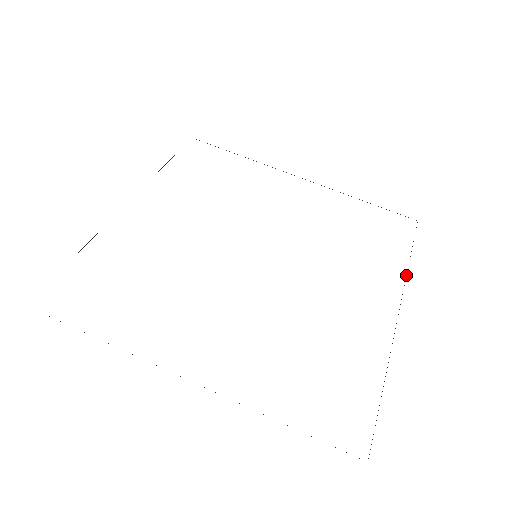
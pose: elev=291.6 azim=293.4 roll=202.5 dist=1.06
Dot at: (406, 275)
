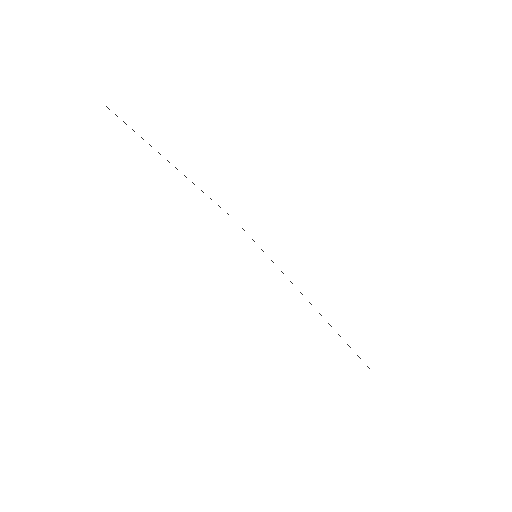
Dot at: occluded
